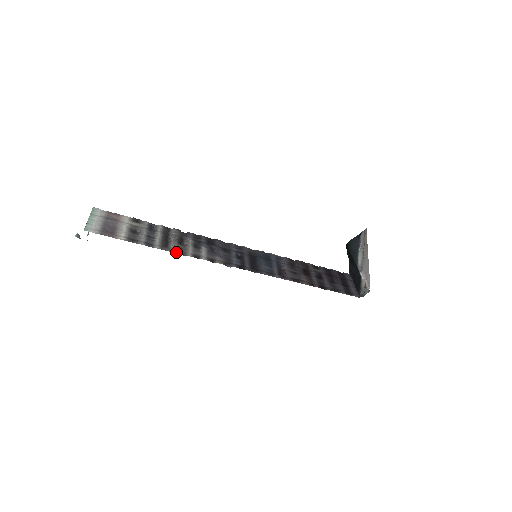
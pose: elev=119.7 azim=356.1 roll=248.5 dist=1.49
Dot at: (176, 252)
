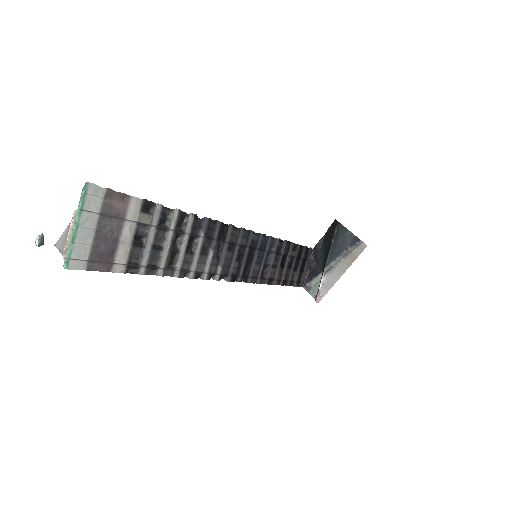
Dot at: (179, 276)
